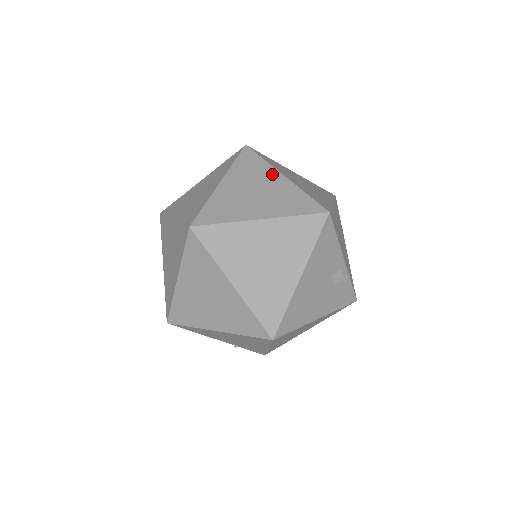
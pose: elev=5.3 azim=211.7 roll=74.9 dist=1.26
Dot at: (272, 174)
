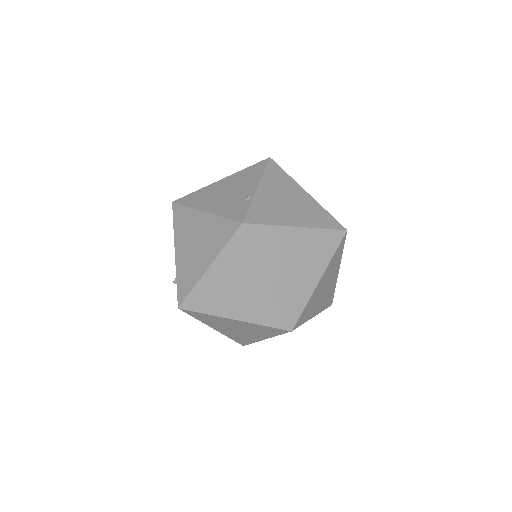
Dot at: (290, 234)
